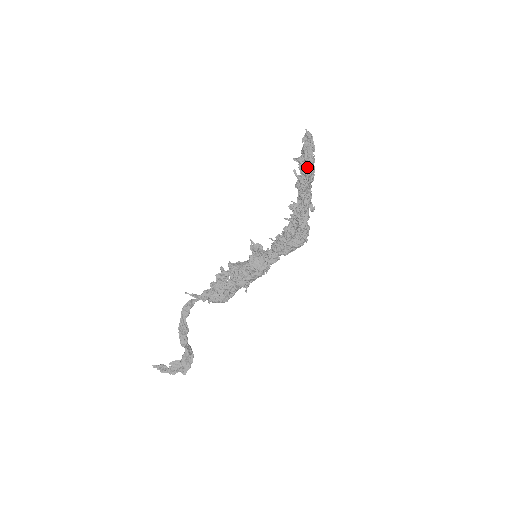
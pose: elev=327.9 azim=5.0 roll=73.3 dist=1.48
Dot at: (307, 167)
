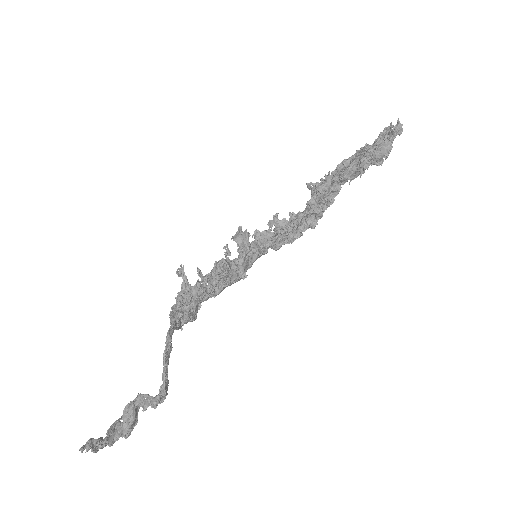
Dot at: (372, 163)
